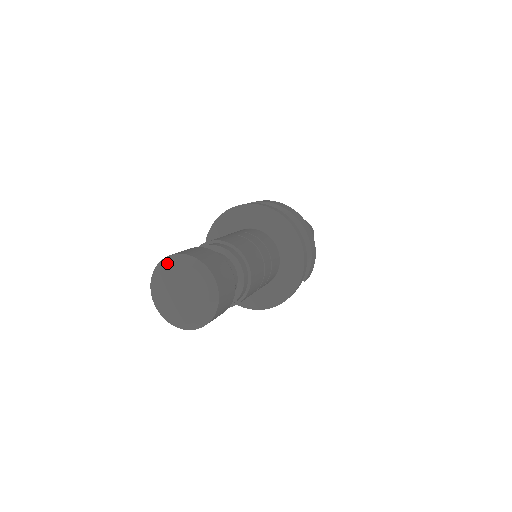
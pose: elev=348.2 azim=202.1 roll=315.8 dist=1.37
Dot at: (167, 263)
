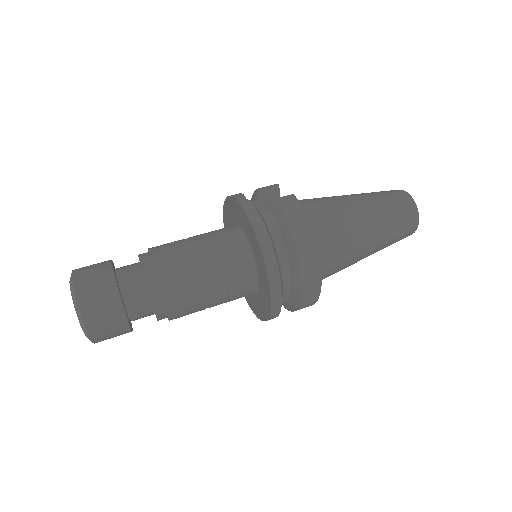
Dot at: (70, 287)
